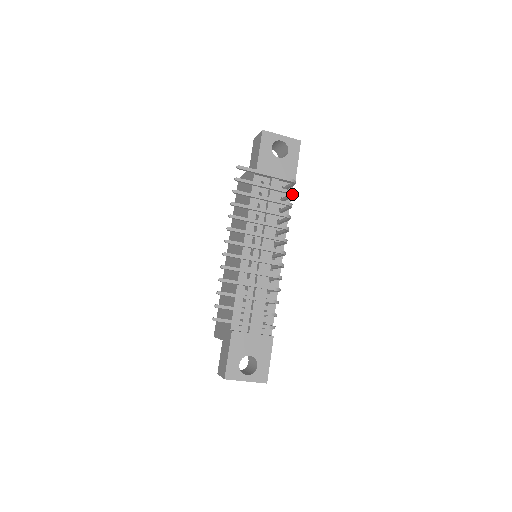
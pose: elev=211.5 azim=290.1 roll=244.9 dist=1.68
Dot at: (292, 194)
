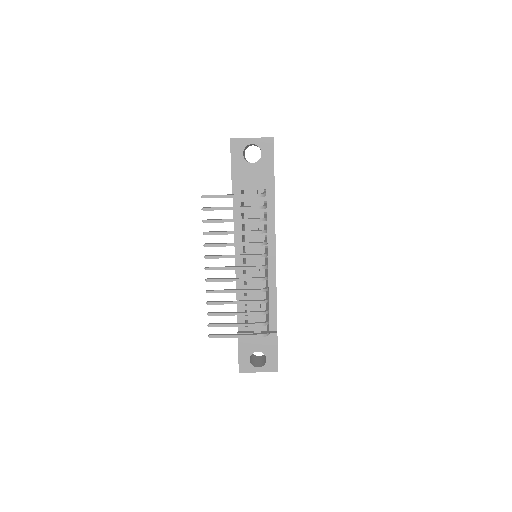
Dot at: occluded
